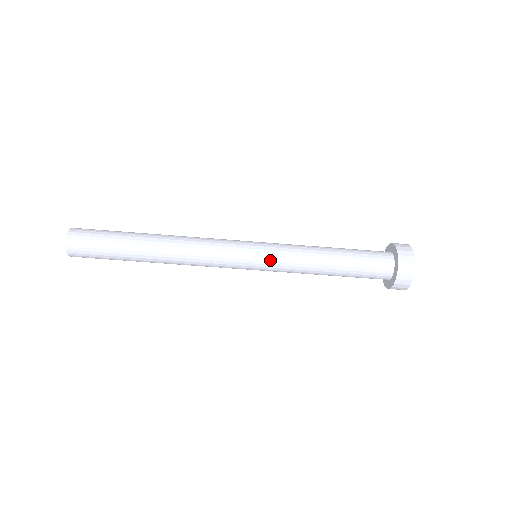
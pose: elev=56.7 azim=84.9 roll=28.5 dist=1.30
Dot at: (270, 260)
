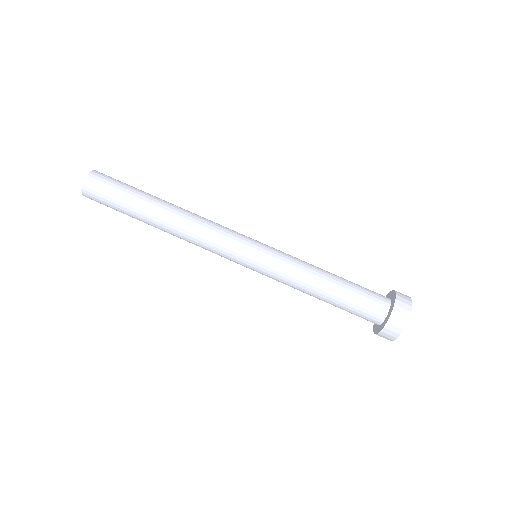
Dot at: (272, 252)
